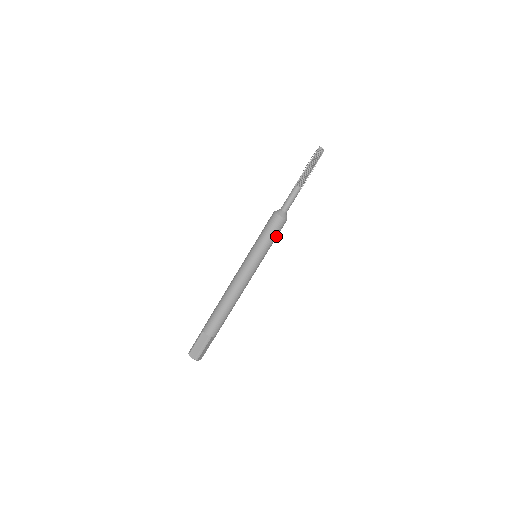
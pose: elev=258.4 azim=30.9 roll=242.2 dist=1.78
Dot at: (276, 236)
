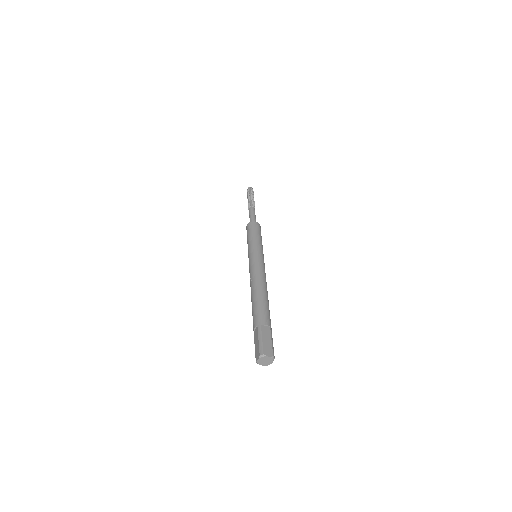
Dot at: occluded
